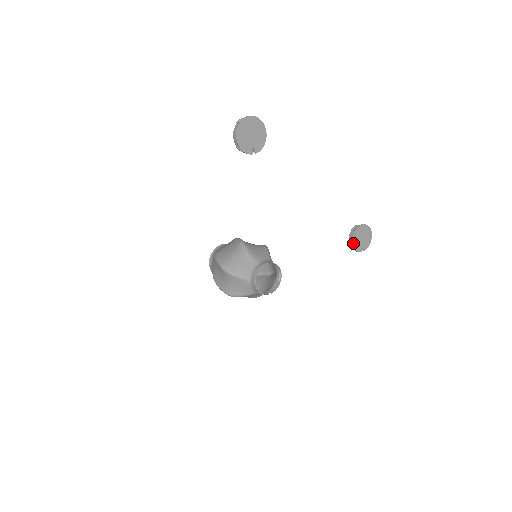
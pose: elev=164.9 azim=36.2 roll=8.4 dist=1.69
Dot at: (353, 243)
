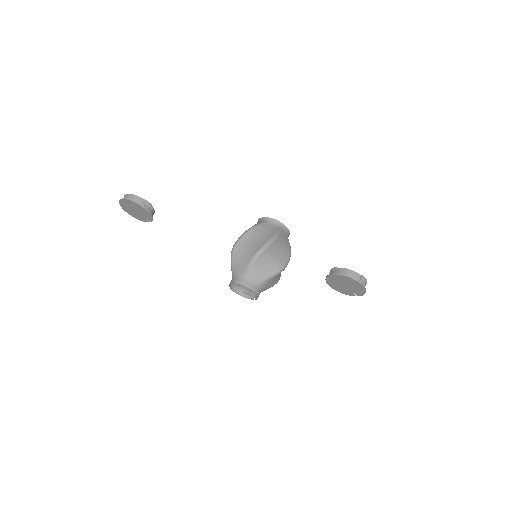
Dot at: (332, 287)
